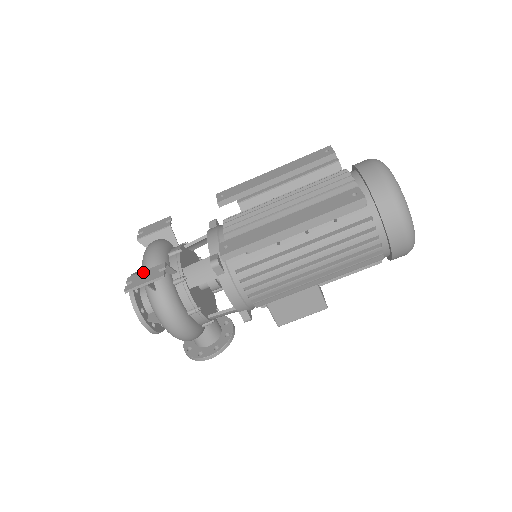
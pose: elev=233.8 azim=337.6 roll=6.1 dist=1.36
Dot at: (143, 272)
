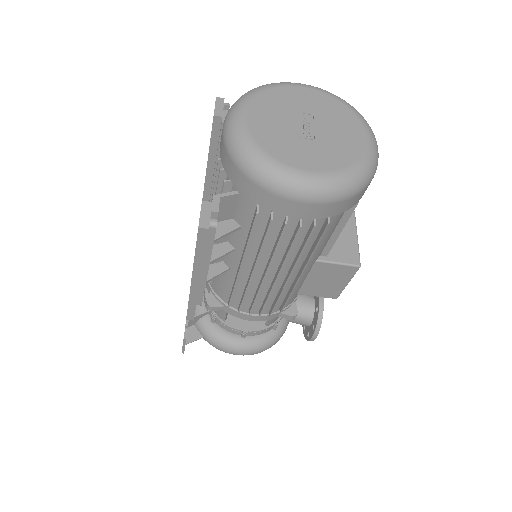
Dot at: occluded
